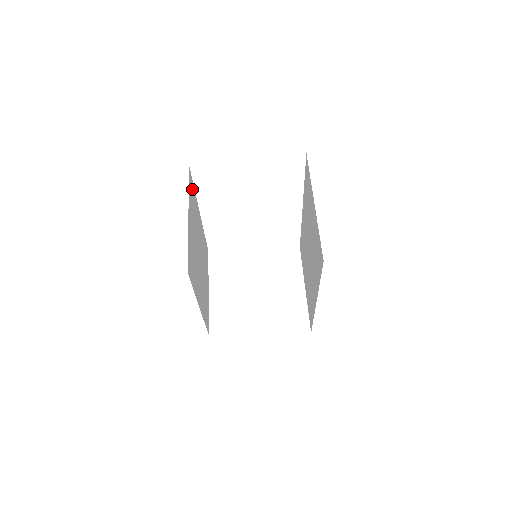
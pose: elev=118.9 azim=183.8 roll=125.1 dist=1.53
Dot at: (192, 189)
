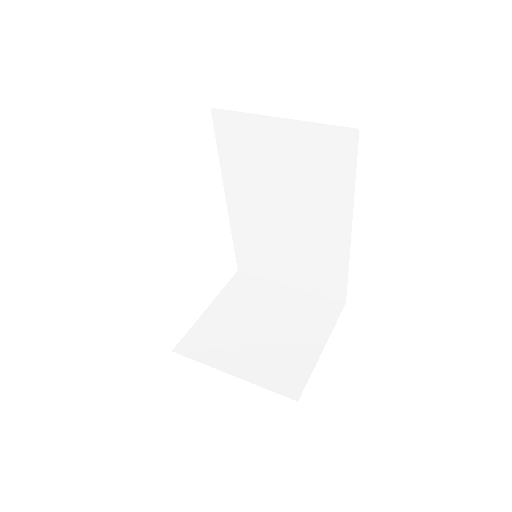
Dot at: occluded
